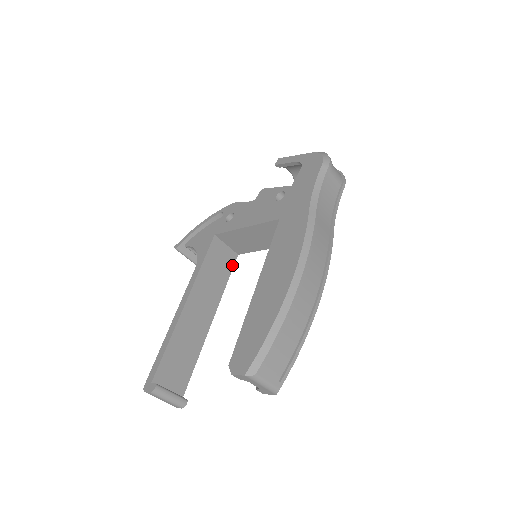
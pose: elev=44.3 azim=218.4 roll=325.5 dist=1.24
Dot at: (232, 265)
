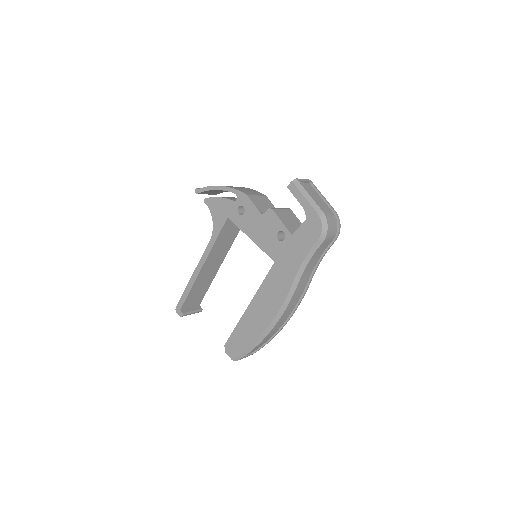
Dot at: occluded
